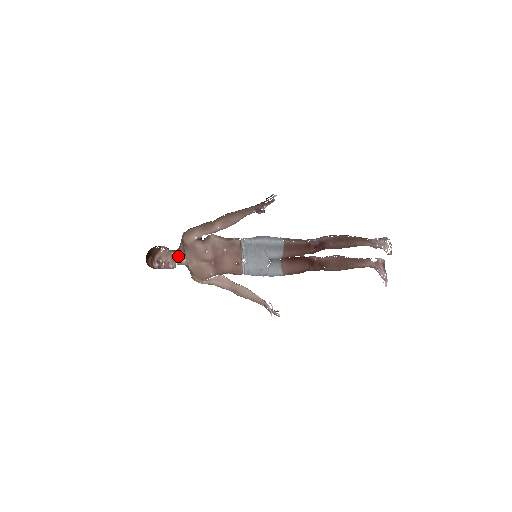
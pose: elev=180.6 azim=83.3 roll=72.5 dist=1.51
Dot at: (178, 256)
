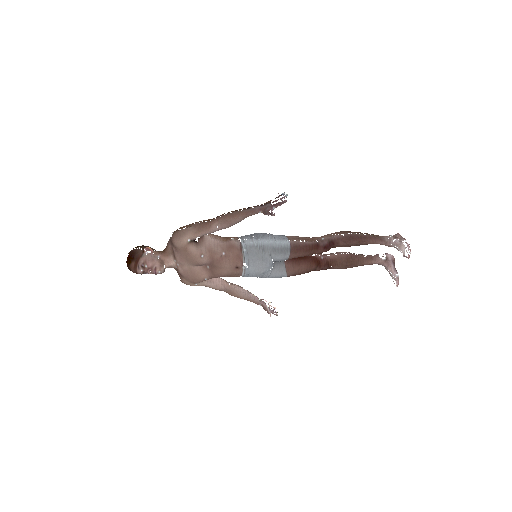
Dot at: (166, 259)
